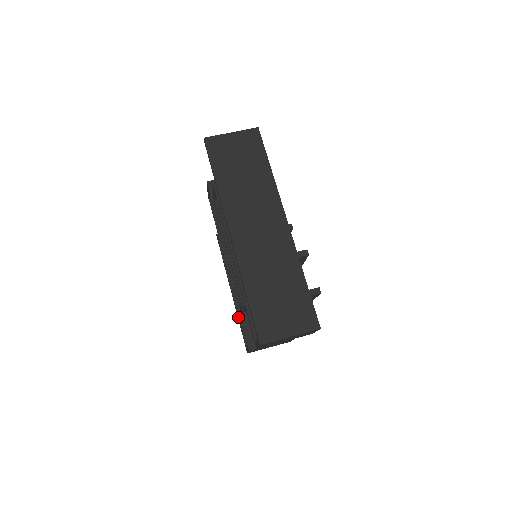
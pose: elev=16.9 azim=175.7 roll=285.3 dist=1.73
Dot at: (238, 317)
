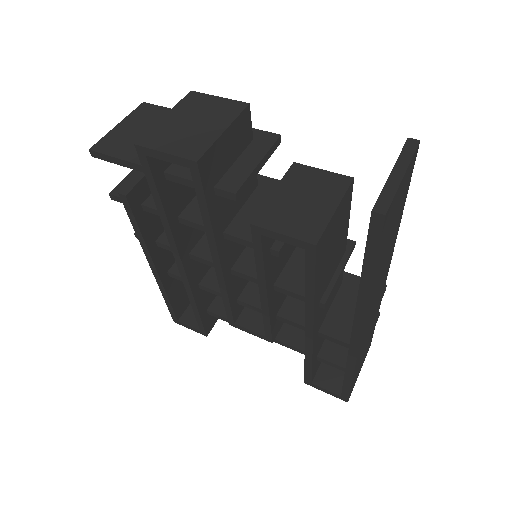
Dot at: (167, 296)
